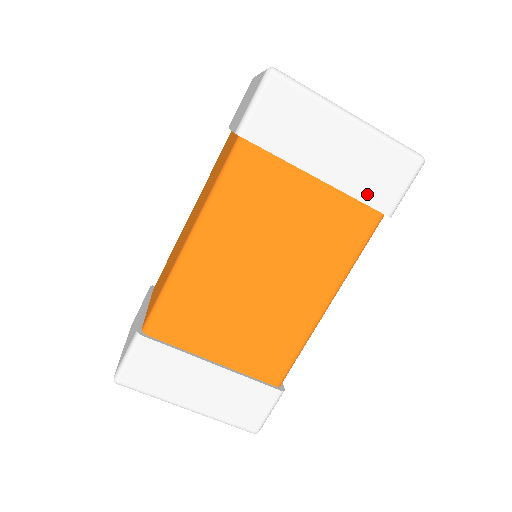
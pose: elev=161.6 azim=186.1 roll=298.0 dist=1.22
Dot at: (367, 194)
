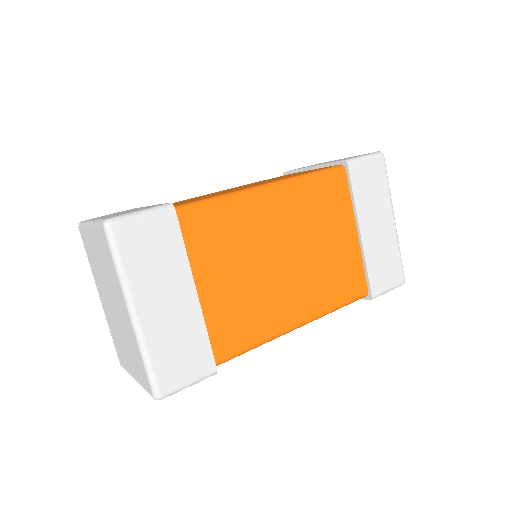
Dot at: (373, 270)
